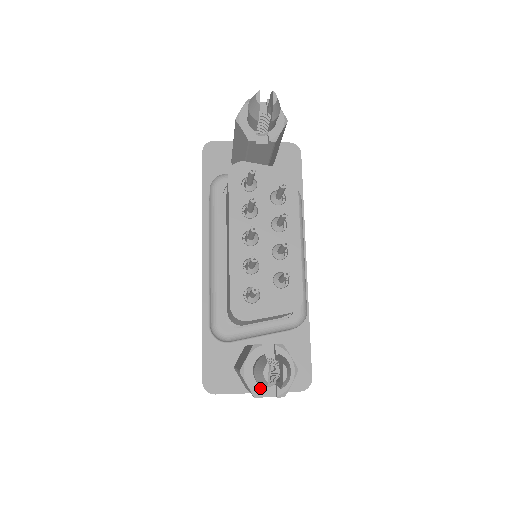
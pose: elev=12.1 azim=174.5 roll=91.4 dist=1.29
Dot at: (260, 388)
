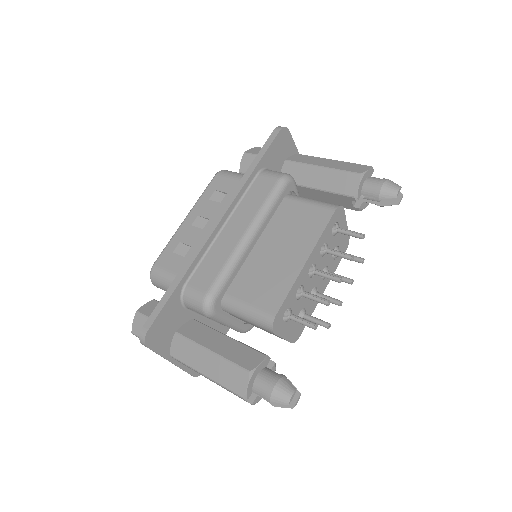
Dot at: (251, 392)
